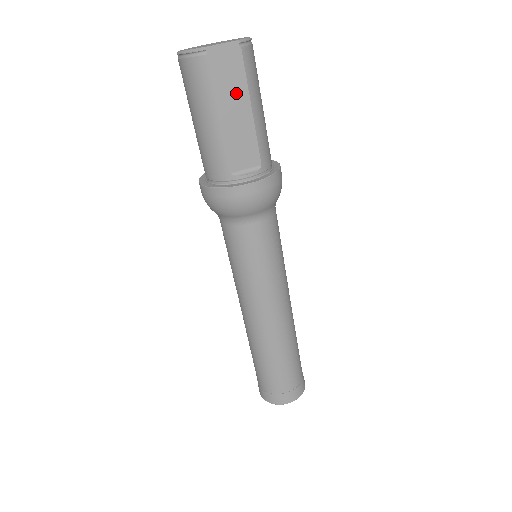
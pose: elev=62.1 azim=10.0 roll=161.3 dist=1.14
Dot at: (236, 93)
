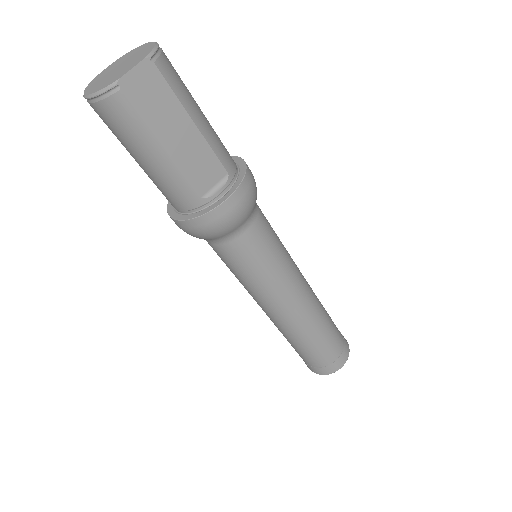
Dot at: (170, 114)
